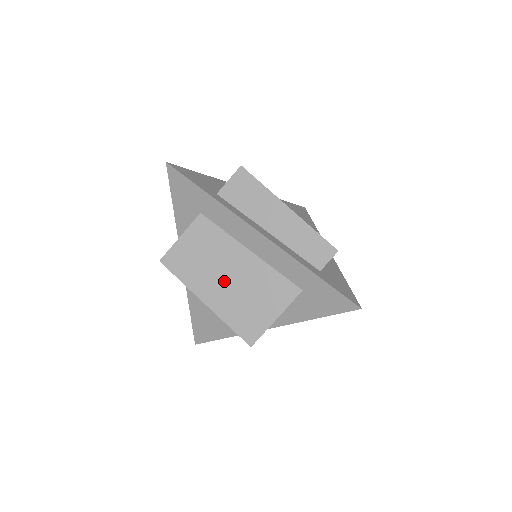
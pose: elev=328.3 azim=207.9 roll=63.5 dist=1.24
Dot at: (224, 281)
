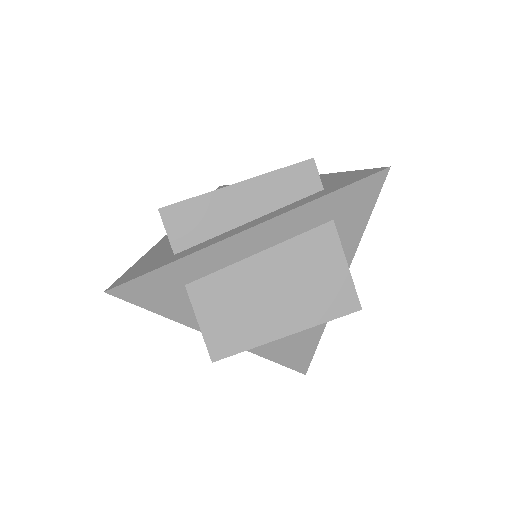
Dot at: (276, 300)
